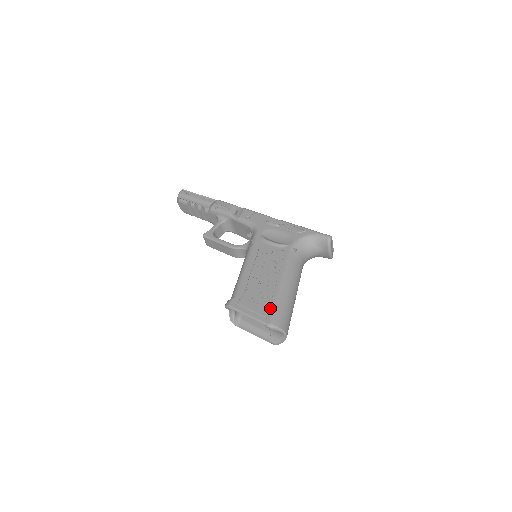
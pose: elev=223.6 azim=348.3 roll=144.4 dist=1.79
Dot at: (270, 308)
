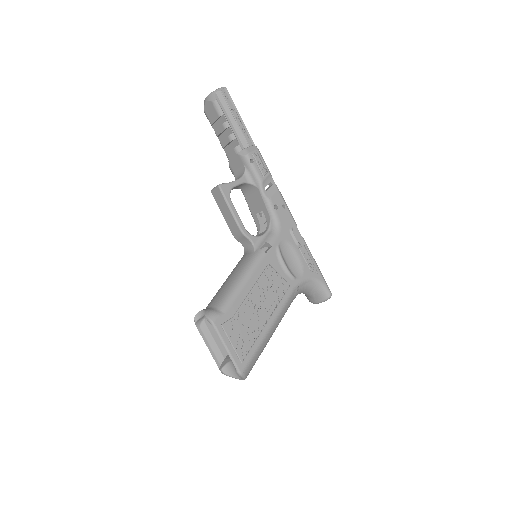
Dot at: (250, 352)
